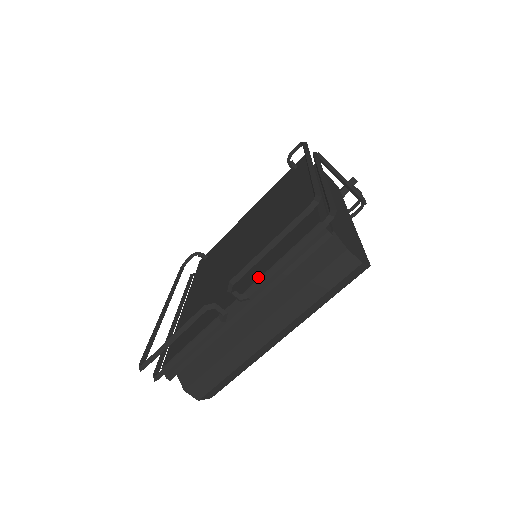
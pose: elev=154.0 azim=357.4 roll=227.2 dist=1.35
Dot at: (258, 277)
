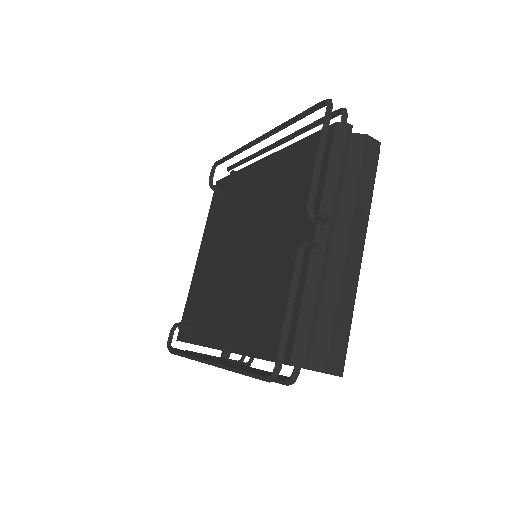
Dot at: (319, 200)
